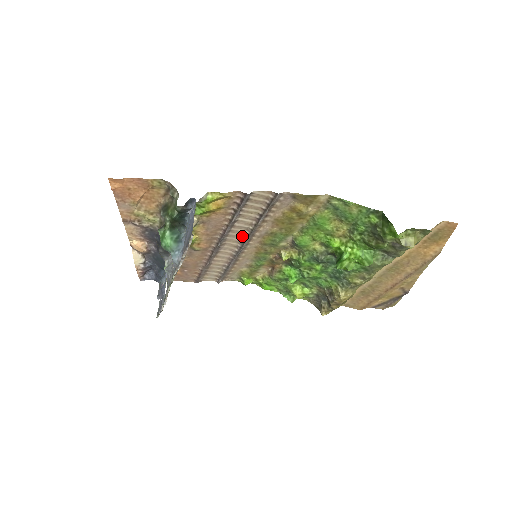
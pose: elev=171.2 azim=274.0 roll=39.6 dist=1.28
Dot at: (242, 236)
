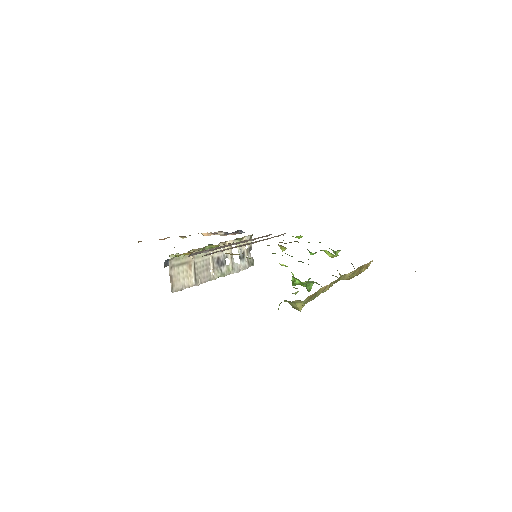
Dot at: occluded
